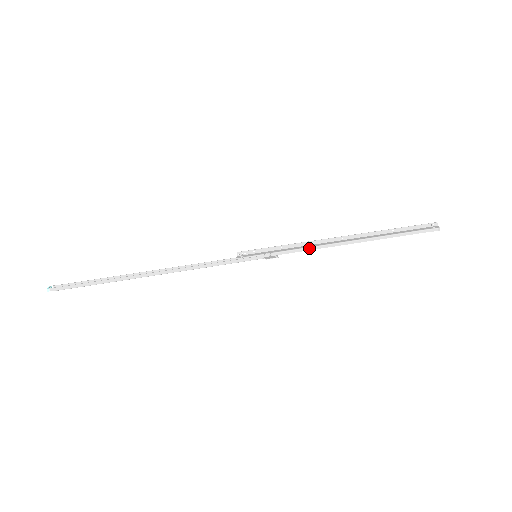
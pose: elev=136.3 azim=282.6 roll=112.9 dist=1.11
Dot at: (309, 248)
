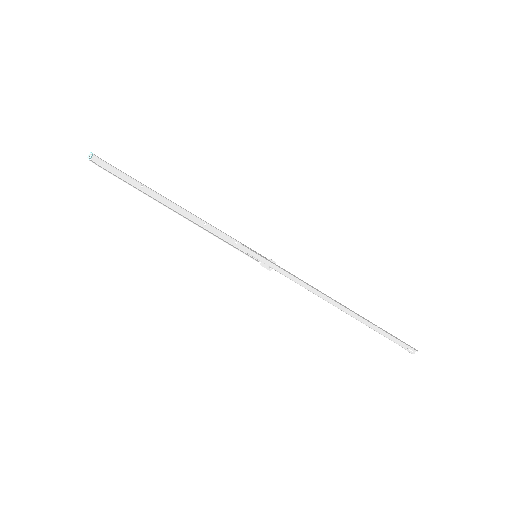
Dot at: occluded
